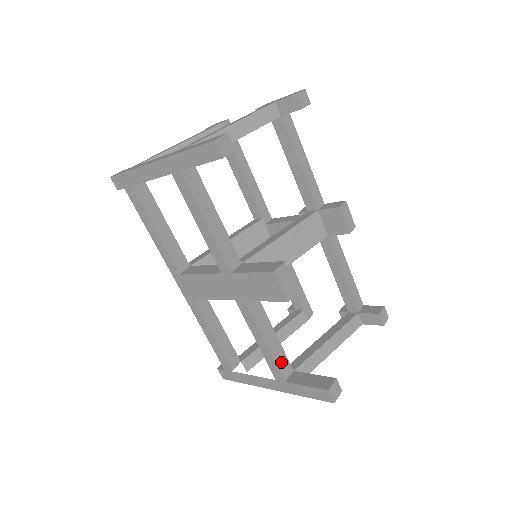
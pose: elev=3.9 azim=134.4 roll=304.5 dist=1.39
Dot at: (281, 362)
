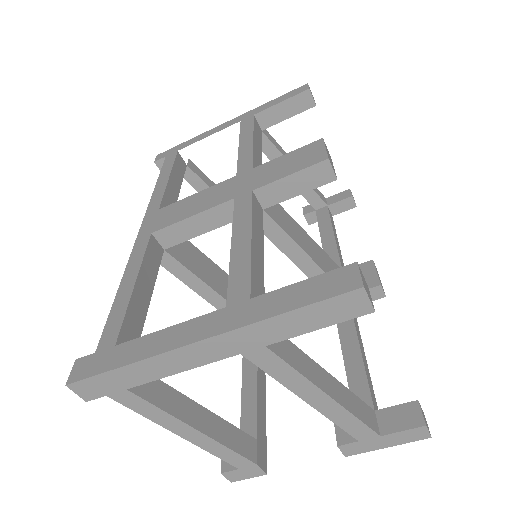
Dot at: (256, 280)
